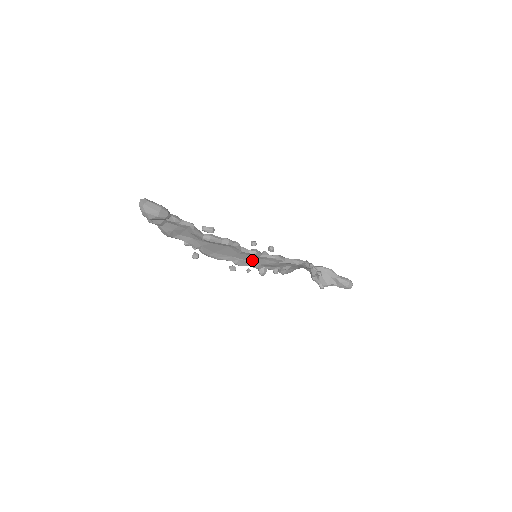
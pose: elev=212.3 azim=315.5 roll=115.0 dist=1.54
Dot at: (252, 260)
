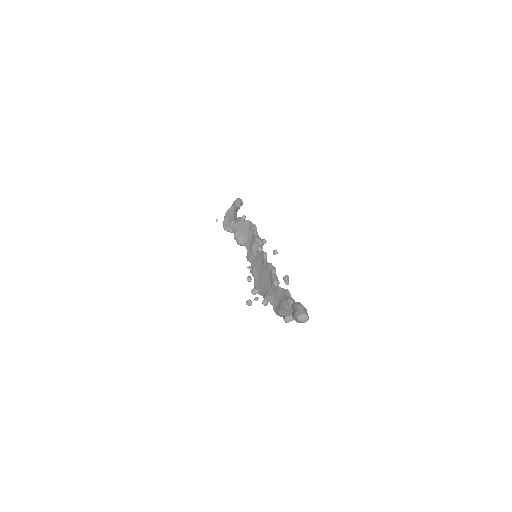
Dot at: (257, 261)
